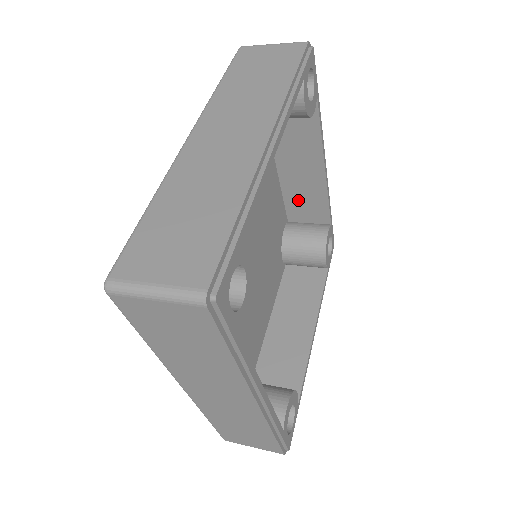
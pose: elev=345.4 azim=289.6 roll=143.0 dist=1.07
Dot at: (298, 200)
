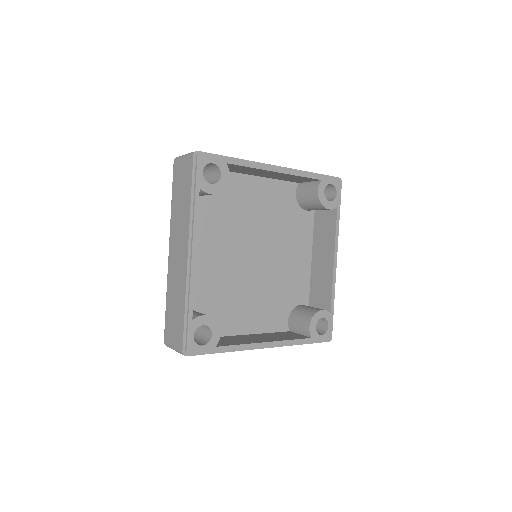
Dot at: (317, 287)
